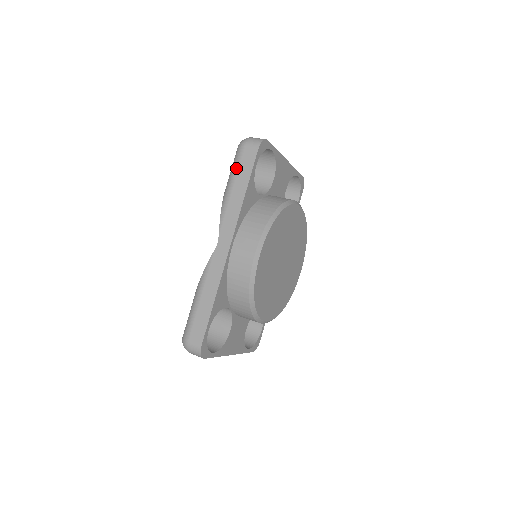
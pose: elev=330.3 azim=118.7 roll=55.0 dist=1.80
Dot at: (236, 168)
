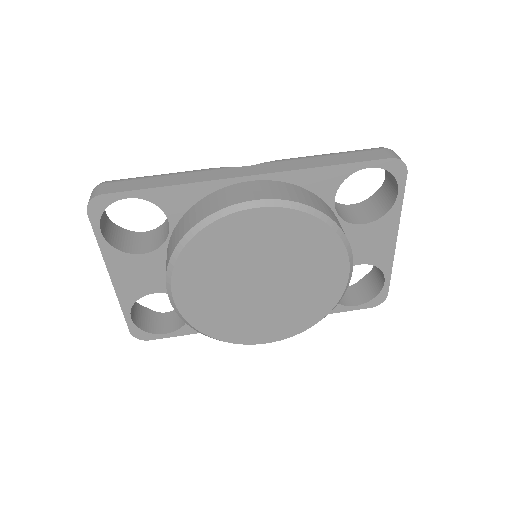
Dot at: (351, 151)
